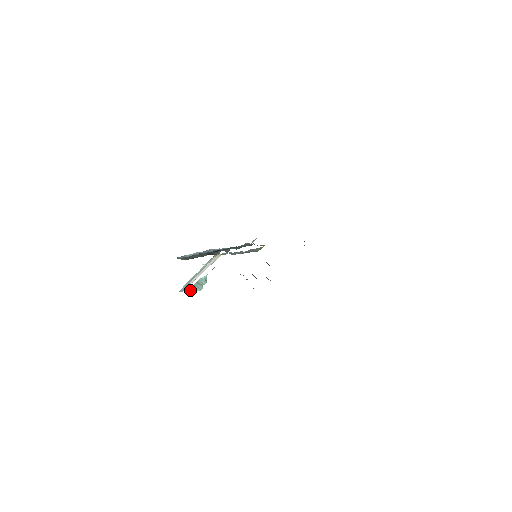
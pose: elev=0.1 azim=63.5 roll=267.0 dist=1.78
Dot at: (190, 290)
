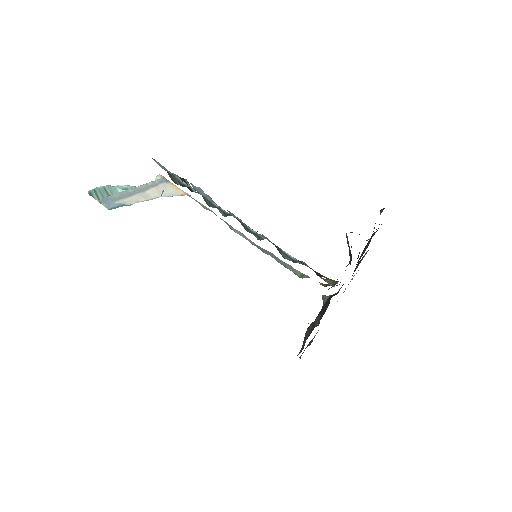
Dot at: (92, 195)
